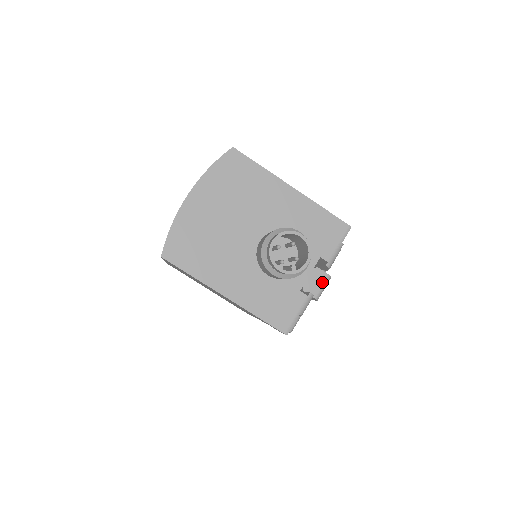
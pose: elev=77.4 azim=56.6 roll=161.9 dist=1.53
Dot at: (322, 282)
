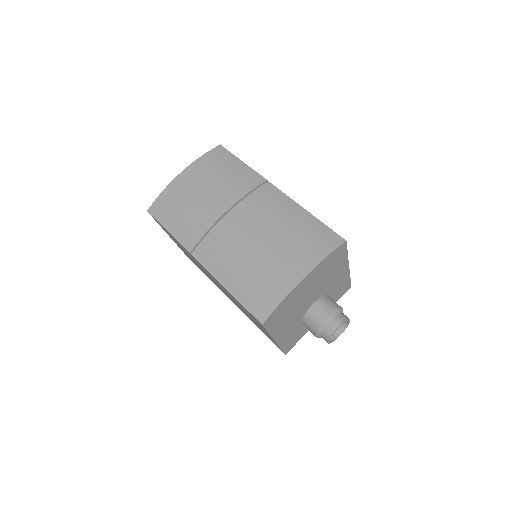
Dot at: occluded
